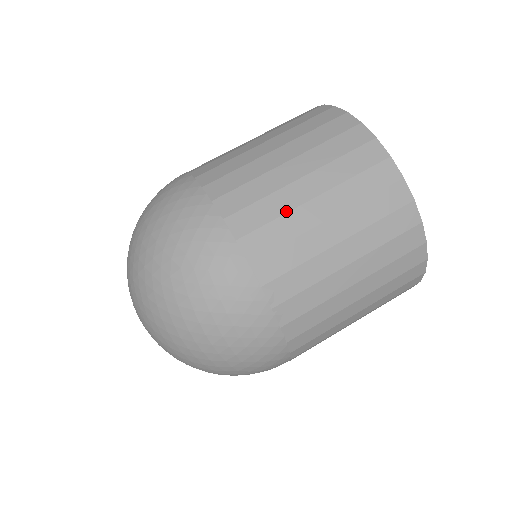
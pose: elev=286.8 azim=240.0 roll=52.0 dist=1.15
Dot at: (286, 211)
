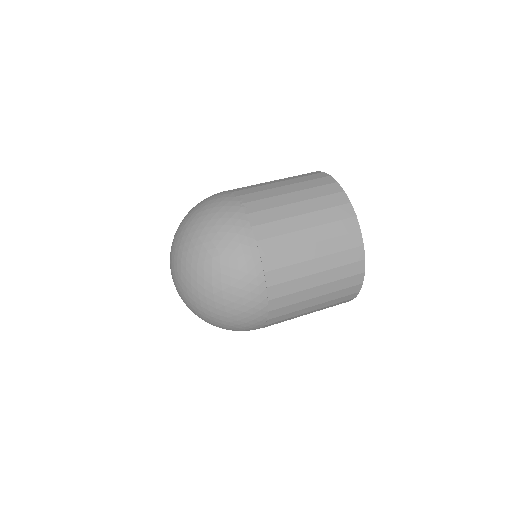
Dot at: (257, 184)
